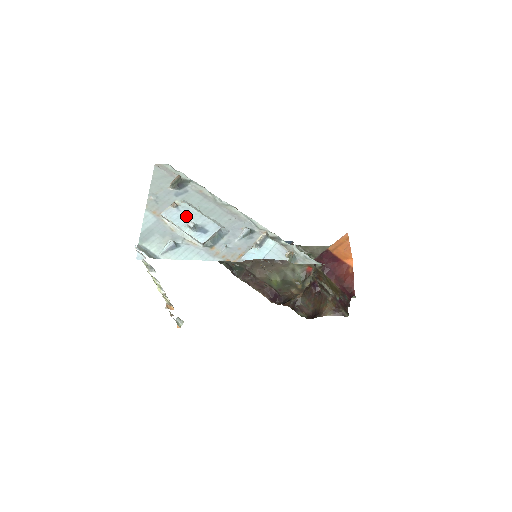
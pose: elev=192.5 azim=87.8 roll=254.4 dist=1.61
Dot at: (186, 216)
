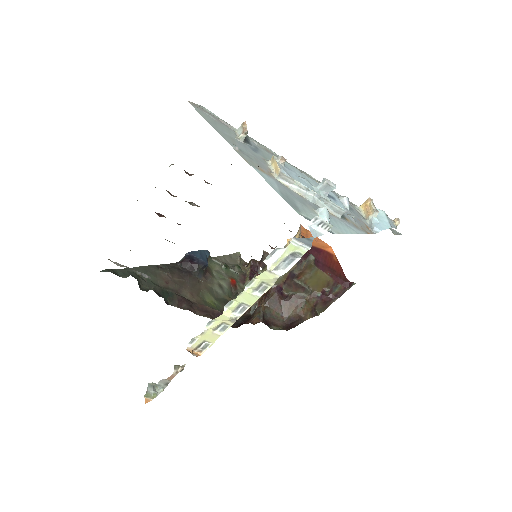
Dot at: (302, 177)
